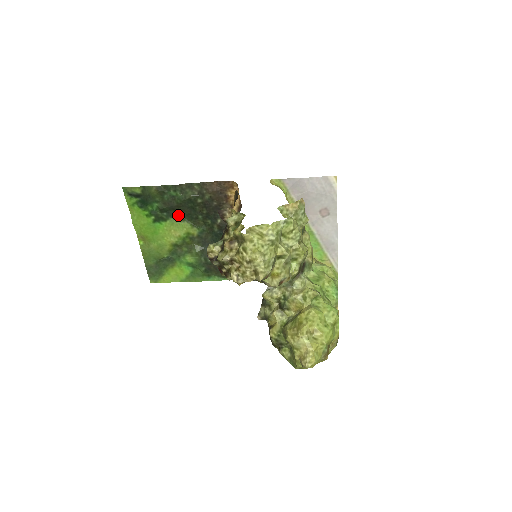
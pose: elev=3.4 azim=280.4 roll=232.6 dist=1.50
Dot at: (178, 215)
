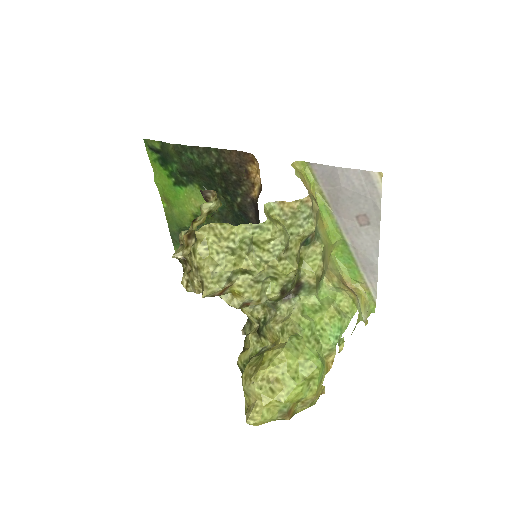
Dot at: (198, 182)
